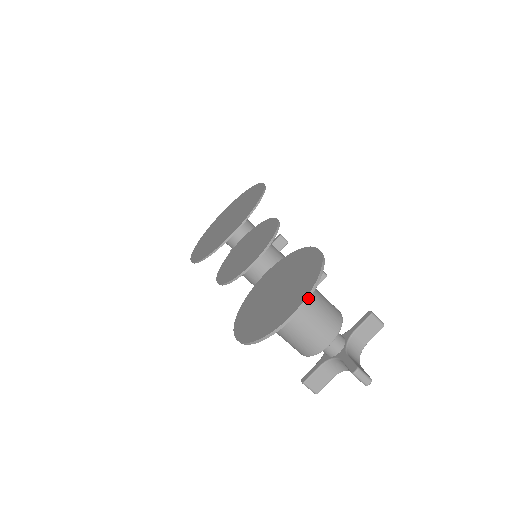
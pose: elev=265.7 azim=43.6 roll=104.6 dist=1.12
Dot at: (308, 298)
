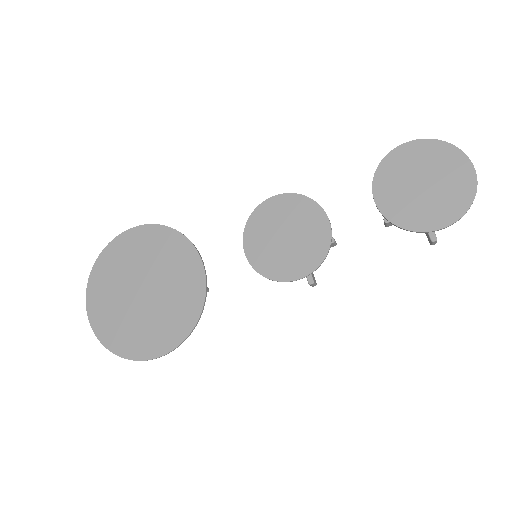
Dot at: (463, 153)
